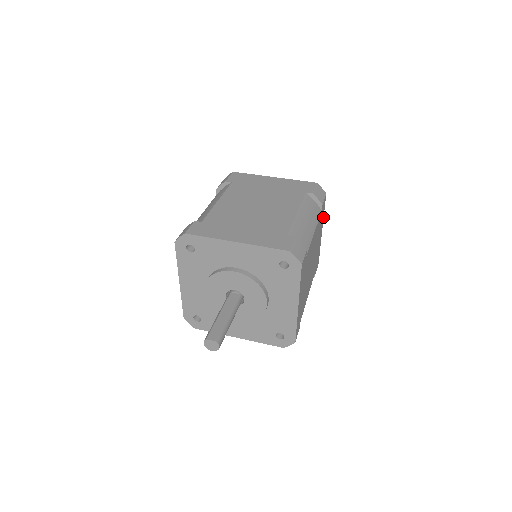
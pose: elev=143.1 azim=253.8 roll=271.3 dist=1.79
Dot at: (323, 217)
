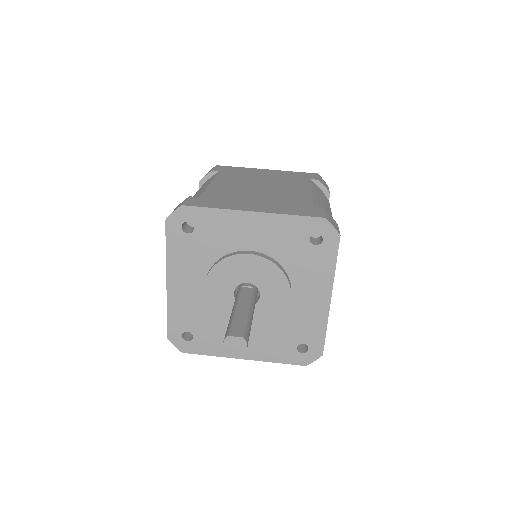
Dot at: occluded
